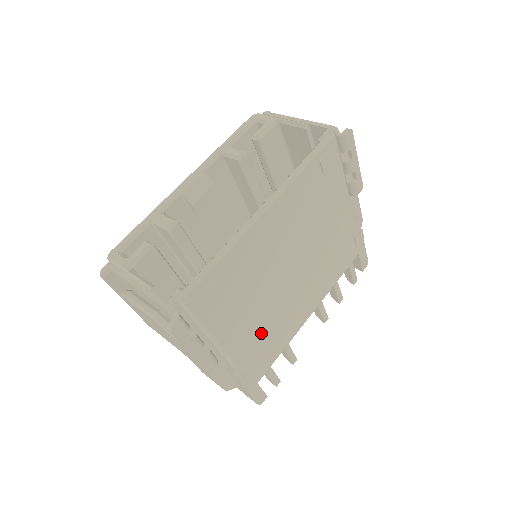
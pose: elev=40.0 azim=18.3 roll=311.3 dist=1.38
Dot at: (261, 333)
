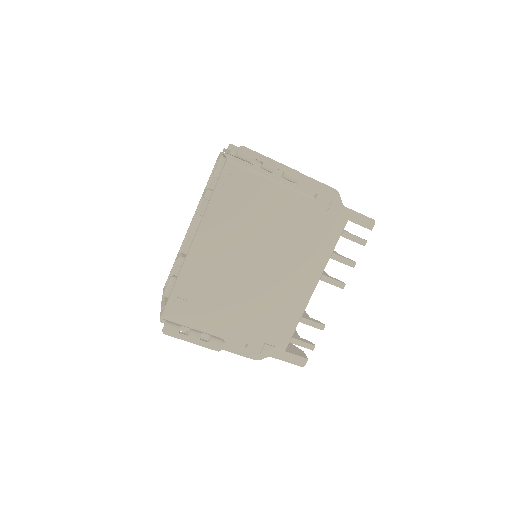
Dot at: (258, 316)
